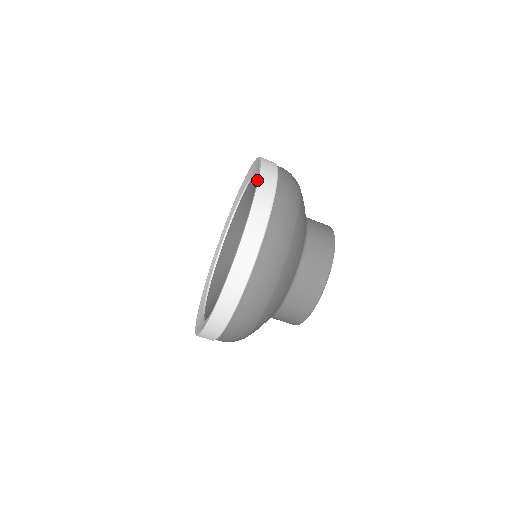
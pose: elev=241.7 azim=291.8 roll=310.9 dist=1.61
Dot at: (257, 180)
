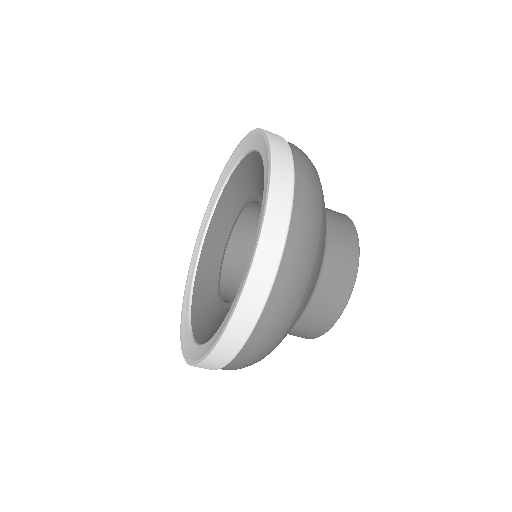
Dot at: (266, 141)
